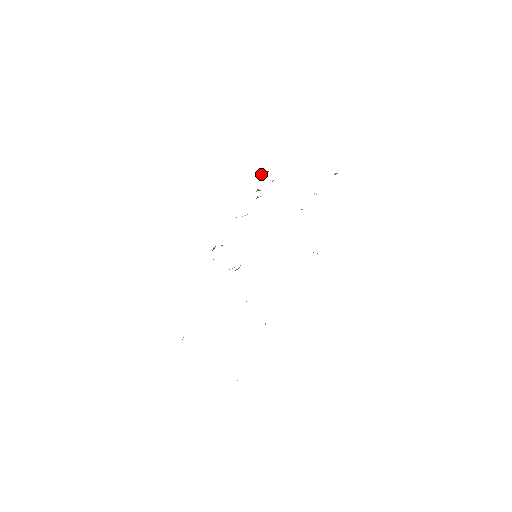
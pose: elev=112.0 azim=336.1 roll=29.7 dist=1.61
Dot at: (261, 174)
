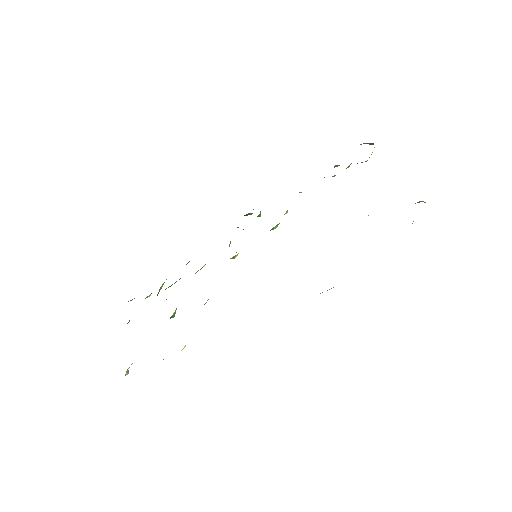
Dot at: (363, 143)
